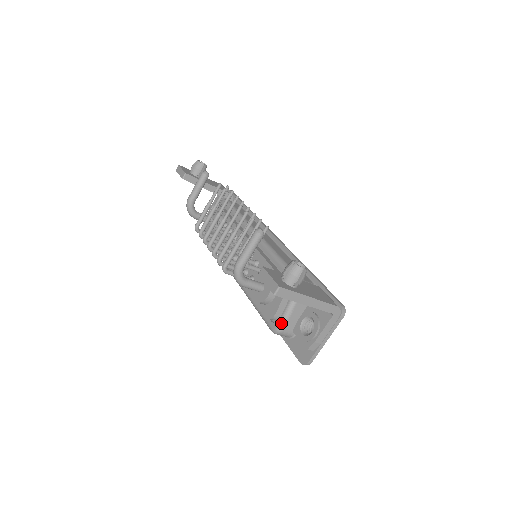
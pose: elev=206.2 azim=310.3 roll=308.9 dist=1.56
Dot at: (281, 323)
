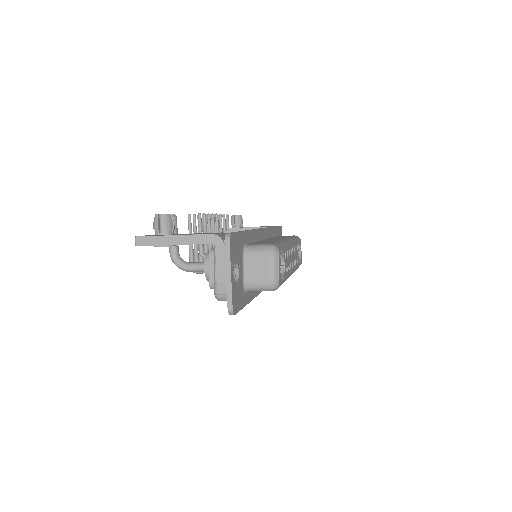
Dot at: (214, 286)
